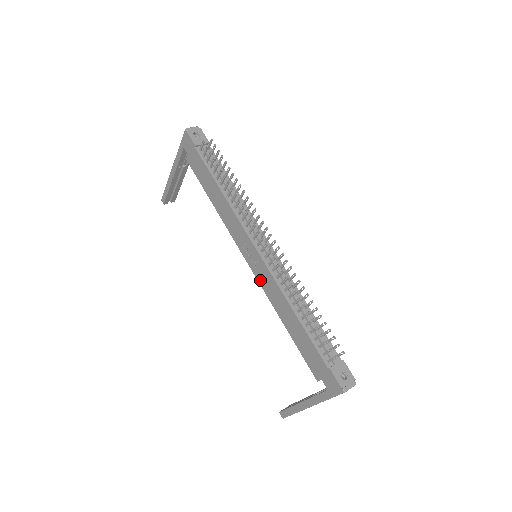
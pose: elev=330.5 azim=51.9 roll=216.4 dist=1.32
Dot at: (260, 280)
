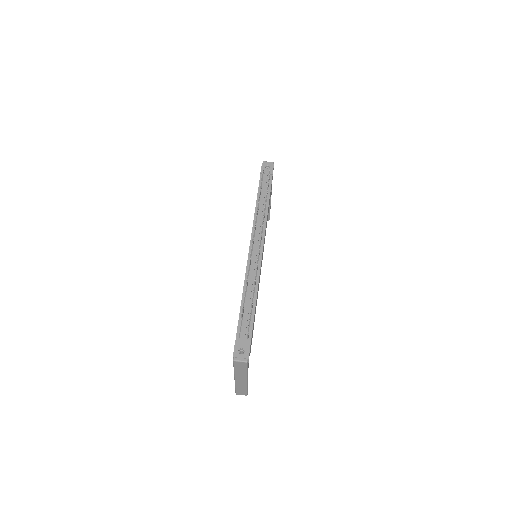
Dot at: occluded
